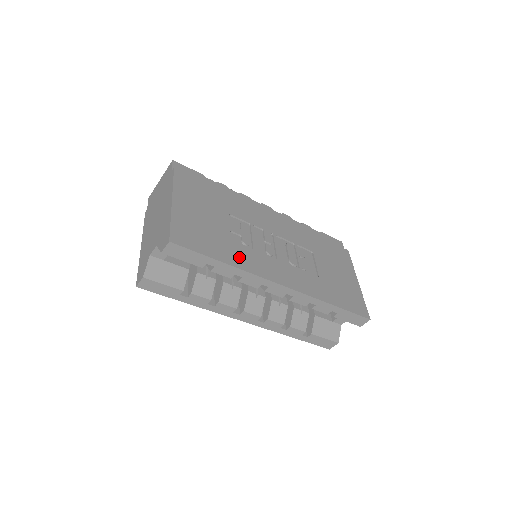
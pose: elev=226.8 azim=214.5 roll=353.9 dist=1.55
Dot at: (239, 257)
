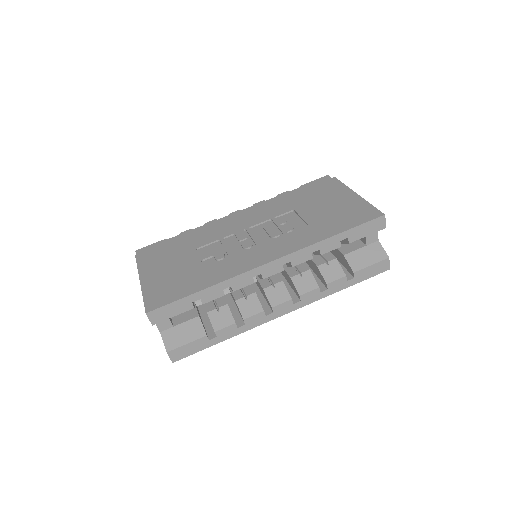
Dot at: (216, 274)
